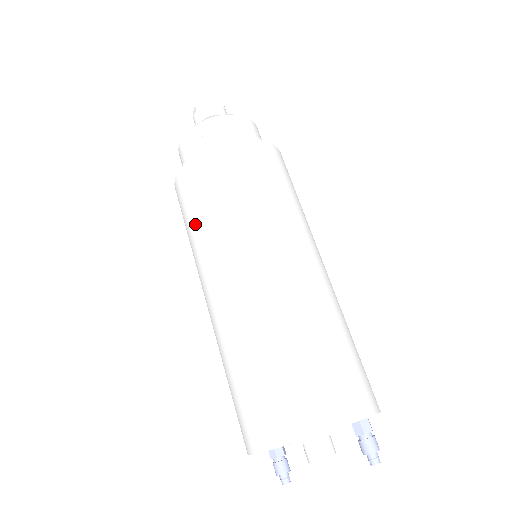
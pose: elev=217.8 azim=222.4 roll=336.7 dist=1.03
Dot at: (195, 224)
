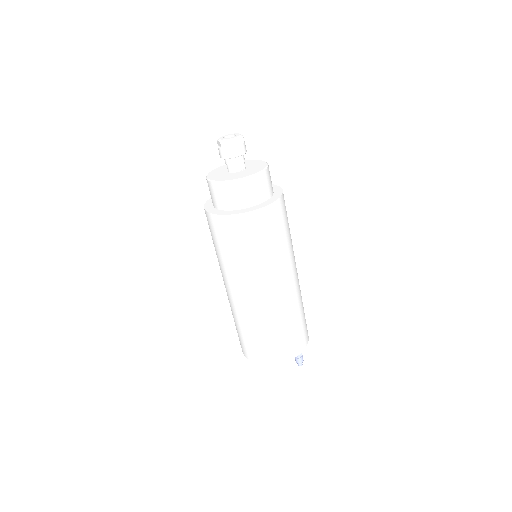
Dot at: (221, 253)
